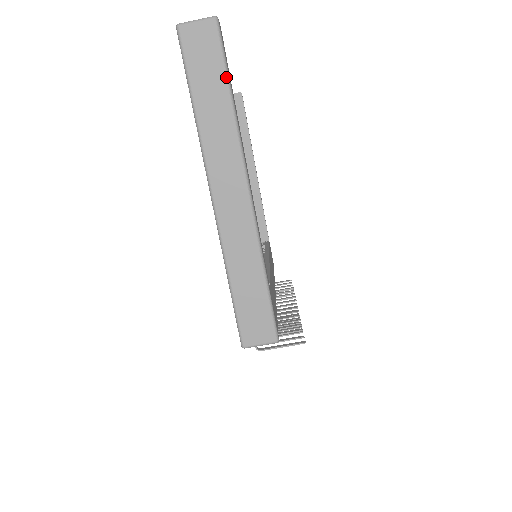
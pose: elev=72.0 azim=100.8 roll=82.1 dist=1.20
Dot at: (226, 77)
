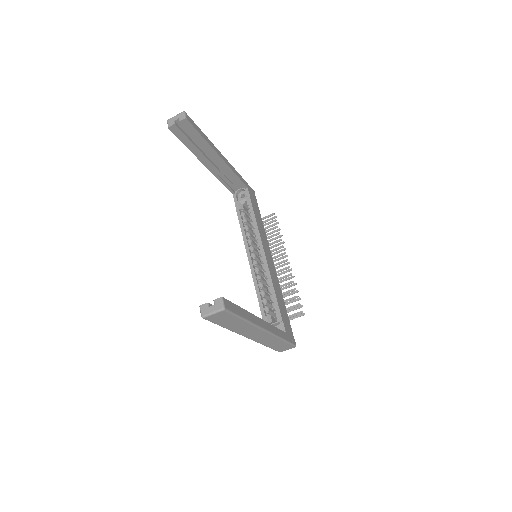
Dot at: (239, 318)
